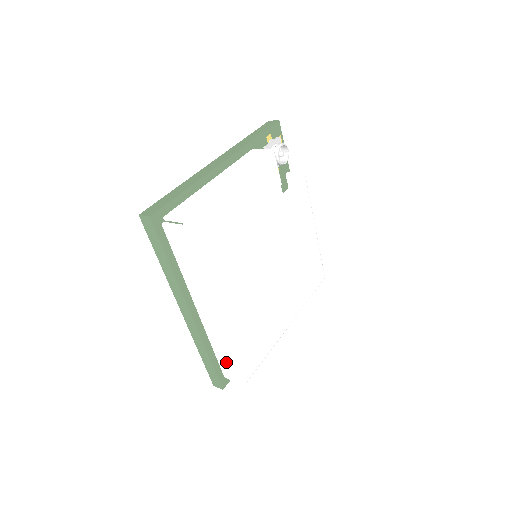
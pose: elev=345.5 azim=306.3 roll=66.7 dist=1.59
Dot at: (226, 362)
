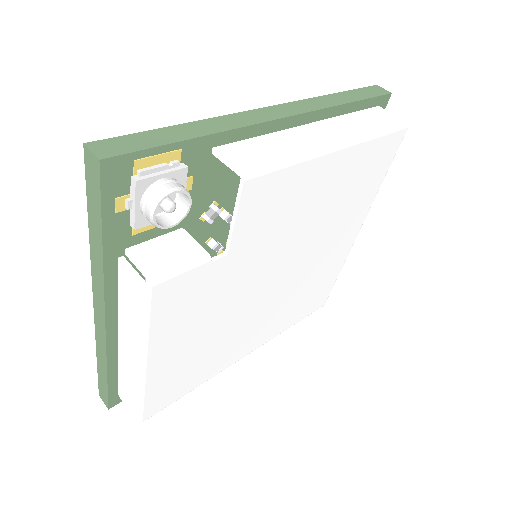
Dot at: occluded
